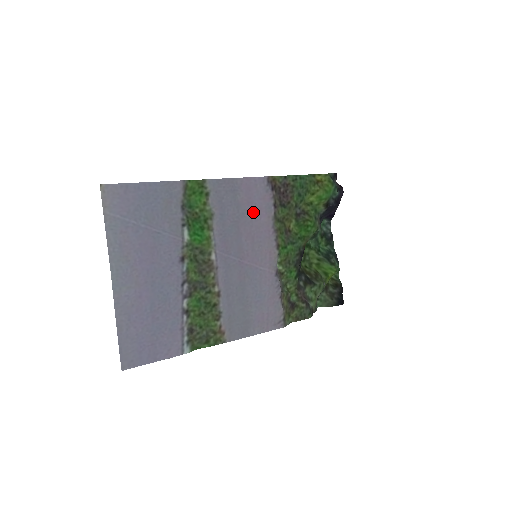
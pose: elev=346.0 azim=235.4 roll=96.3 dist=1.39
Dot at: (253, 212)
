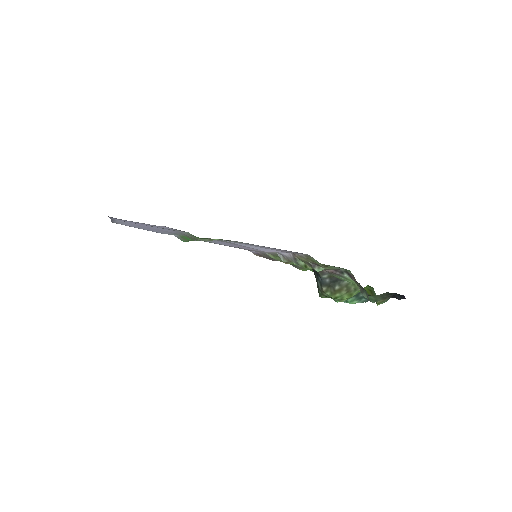
Dot at: occluded
